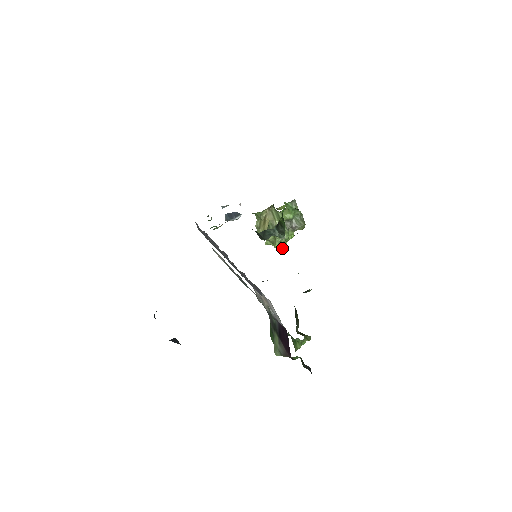
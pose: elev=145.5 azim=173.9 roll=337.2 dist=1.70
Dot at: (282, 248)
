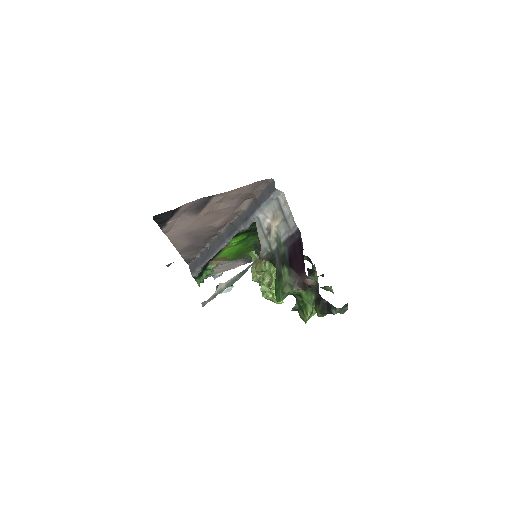
Dot at: occluded
